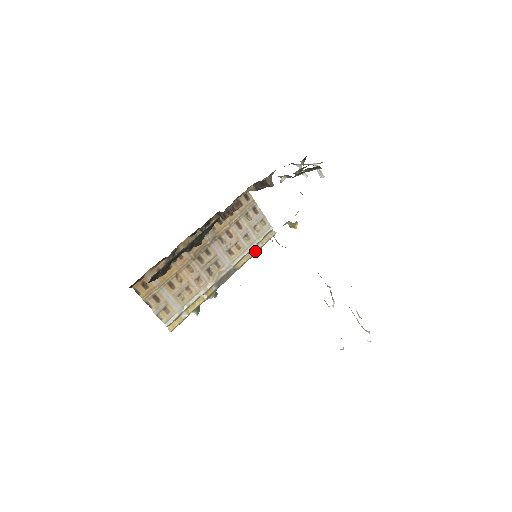
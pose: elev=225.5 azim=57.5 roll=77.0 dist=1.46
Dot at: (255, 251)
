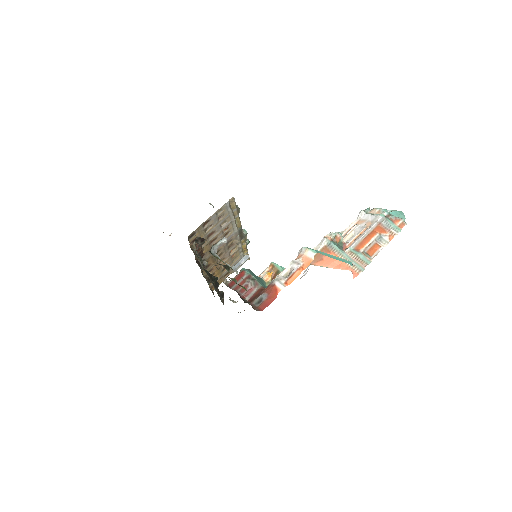
Dot at: (237, 214)
